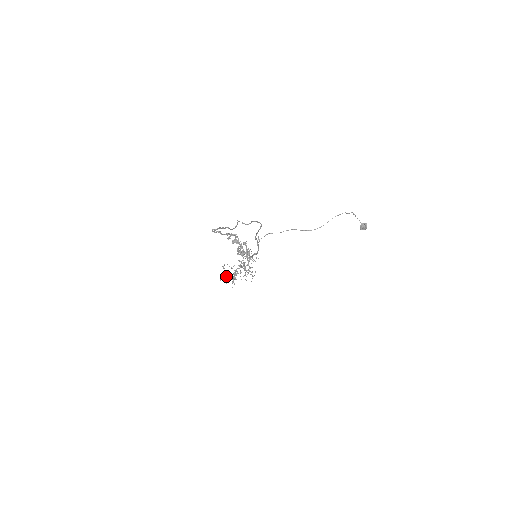
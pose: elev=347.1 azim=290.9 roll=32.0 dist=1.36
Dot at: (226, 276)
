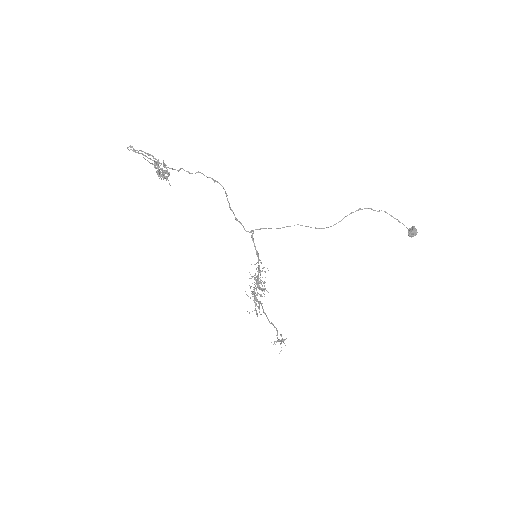
Dot at: (281, 339)
